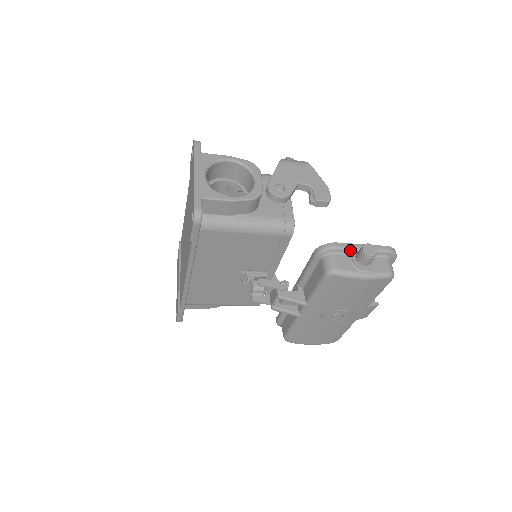
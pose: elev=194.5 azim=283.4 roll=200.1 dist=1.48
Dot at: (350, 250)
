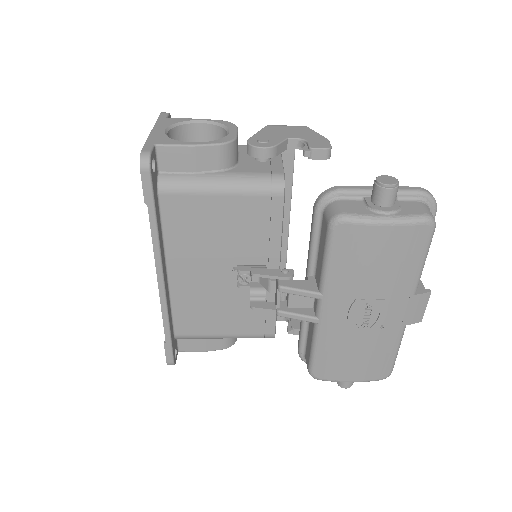
Dot at: (362, 193)
